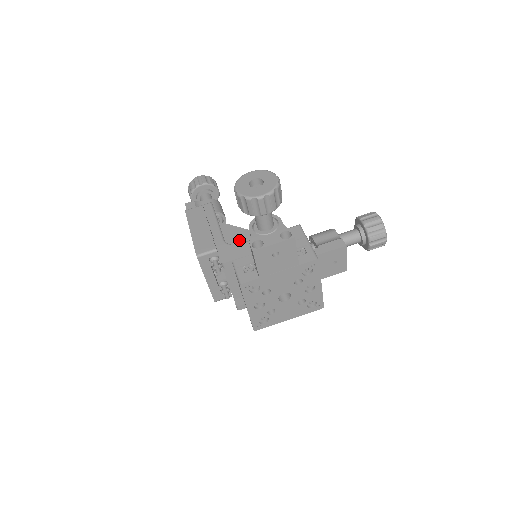
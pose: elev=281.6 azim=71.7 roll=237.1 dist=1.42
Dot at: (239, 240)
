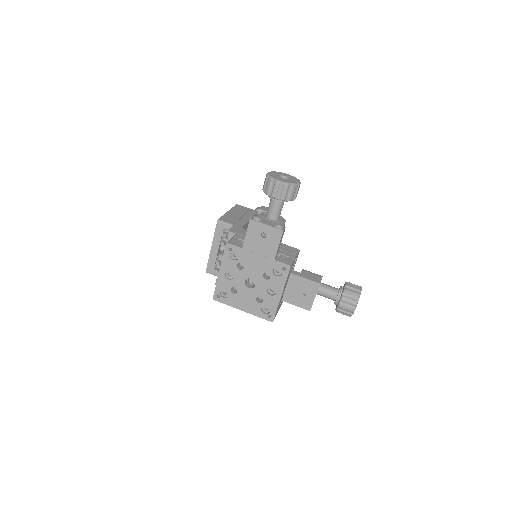
Dot at: occluded
